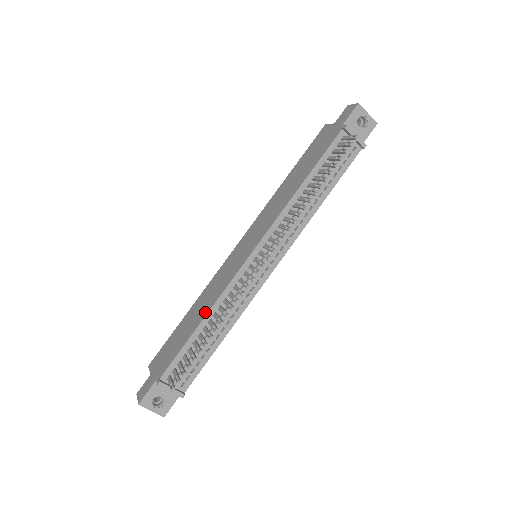
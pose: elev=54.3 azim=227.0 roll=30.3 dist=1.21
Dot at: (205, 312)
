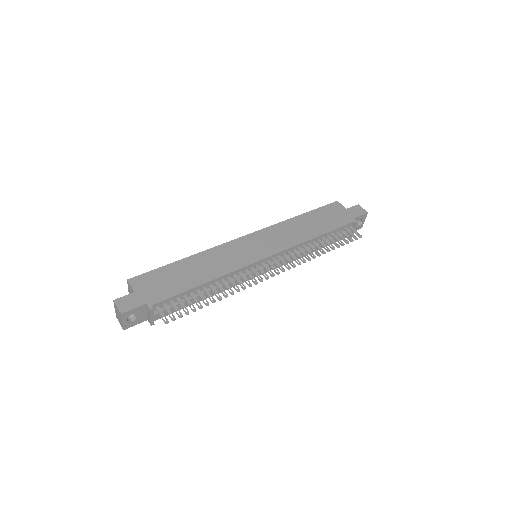
Dot at: (211, 276)
